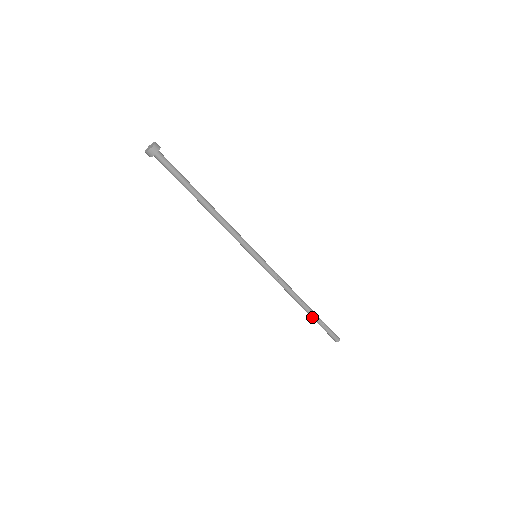
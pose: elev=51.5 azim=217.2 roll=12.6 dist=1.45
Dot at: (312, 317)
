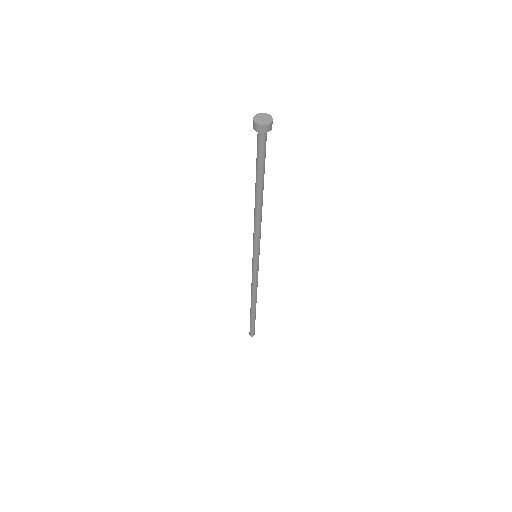
Dot at: (252, 315)
